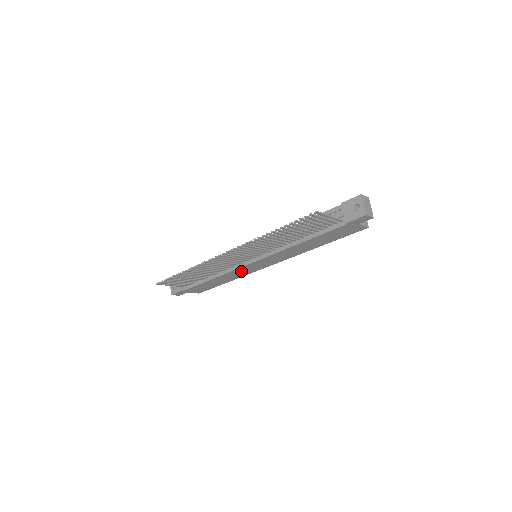
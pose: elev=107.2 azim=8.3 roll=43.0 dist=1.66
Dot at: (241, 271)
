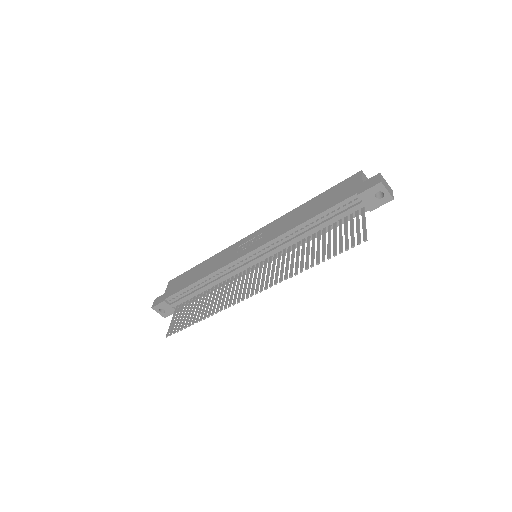
Dot at: occluded
